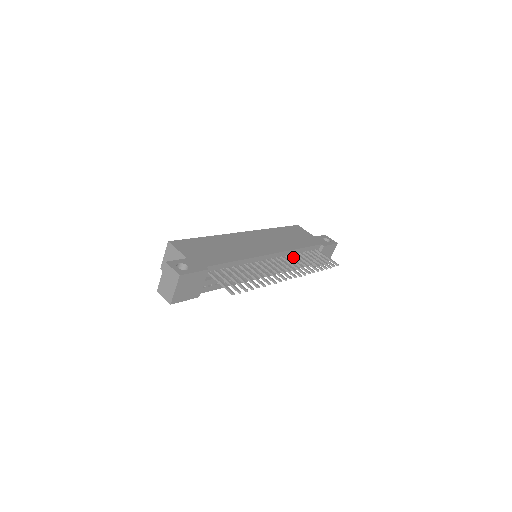
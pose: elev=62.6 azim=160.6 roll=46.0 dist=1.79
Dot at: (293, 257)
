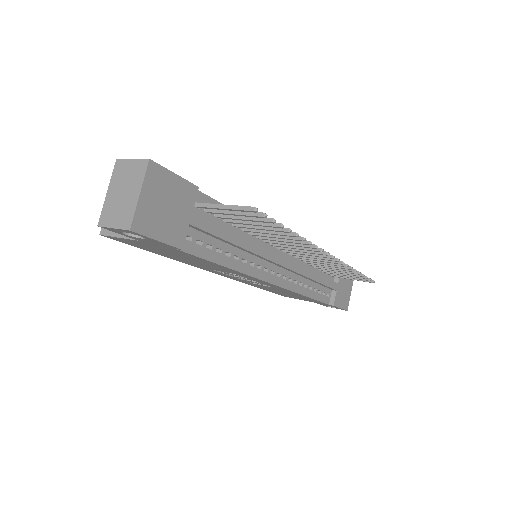
Dot at: (310, 262)
